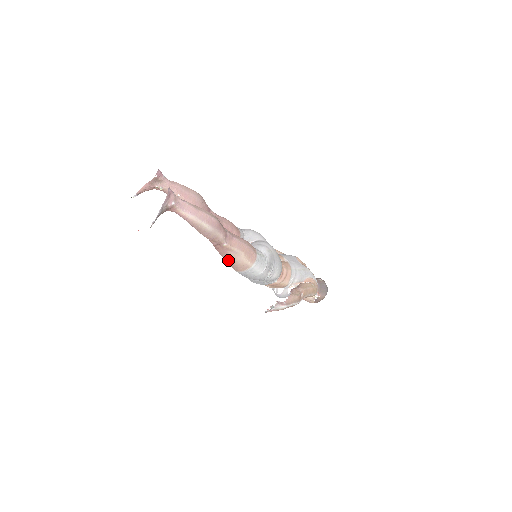
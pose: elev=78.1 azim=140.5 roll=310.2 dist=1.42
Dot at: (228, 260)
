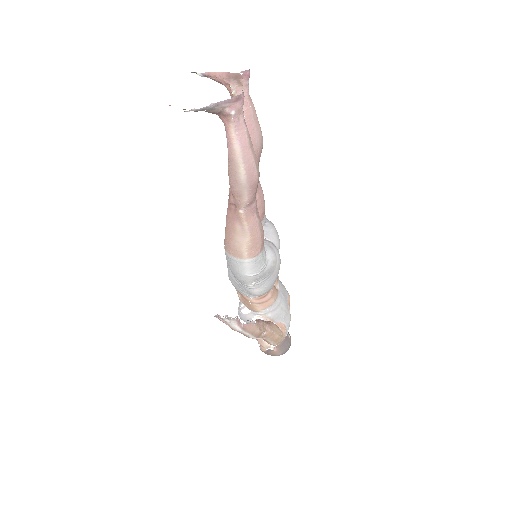
Dot at: (229, 231)
